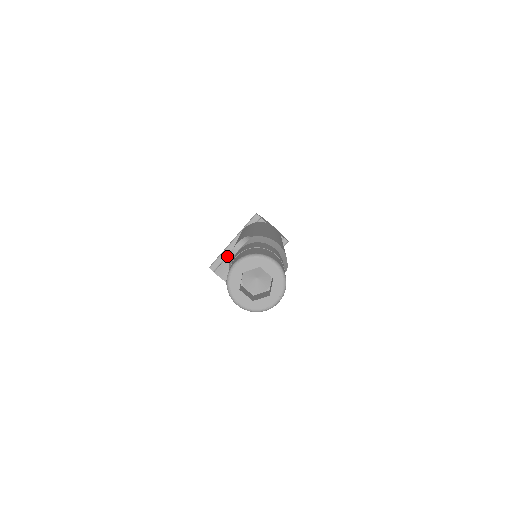
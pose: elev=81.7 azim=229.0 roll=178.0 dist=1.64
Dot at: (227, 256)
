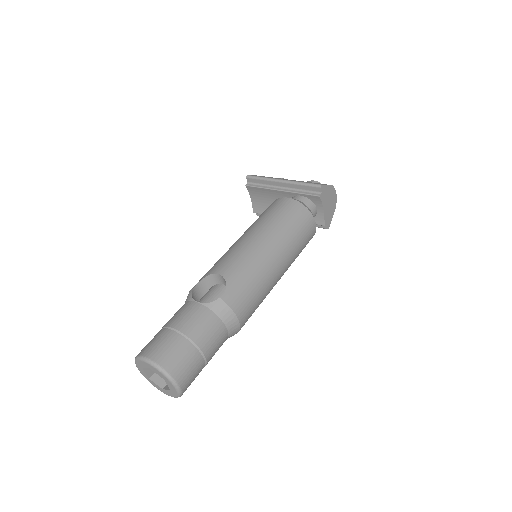
Dot at: (266, 187)
